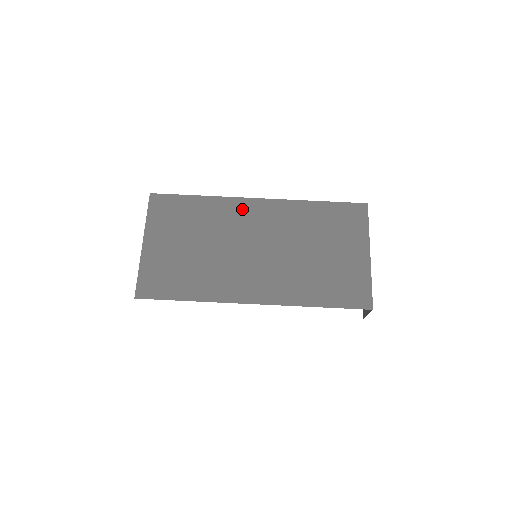
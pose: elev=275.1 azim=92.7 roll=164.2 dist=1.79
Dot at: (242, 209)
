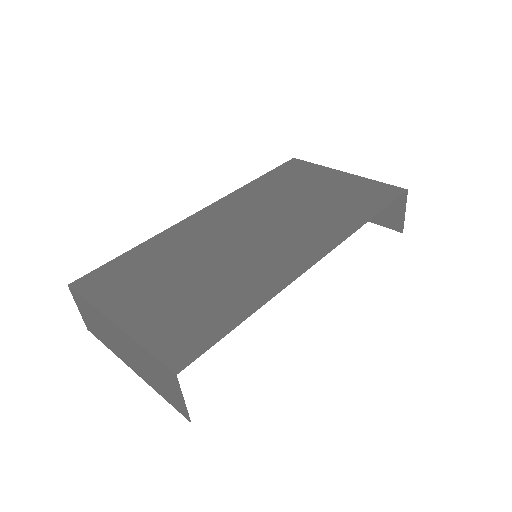
Dot at: (196, 224)
